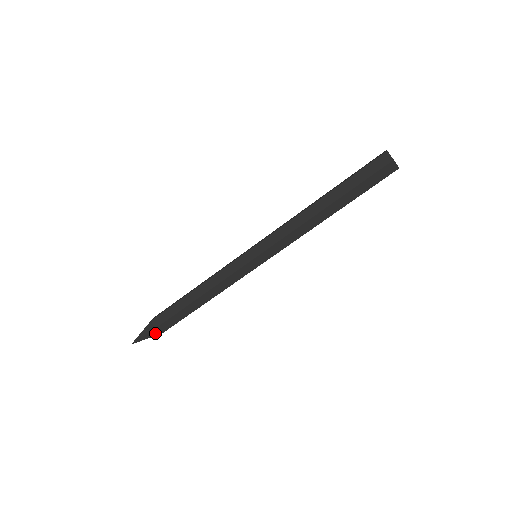
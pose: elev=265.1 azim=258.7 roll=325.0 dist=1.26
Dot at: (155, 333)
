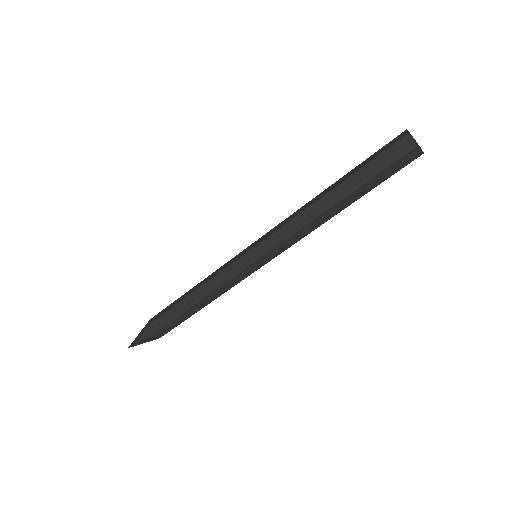
Dot at: (152, 338)
